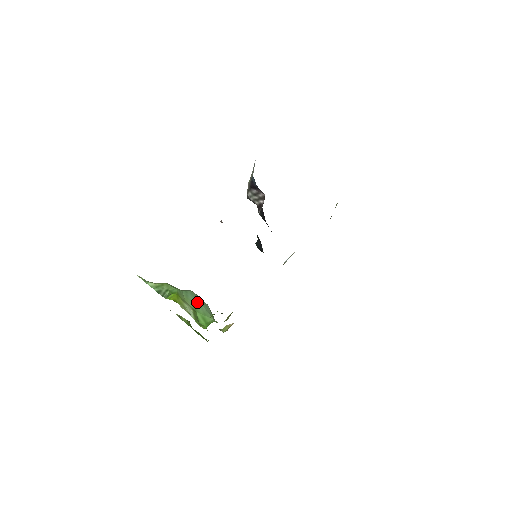
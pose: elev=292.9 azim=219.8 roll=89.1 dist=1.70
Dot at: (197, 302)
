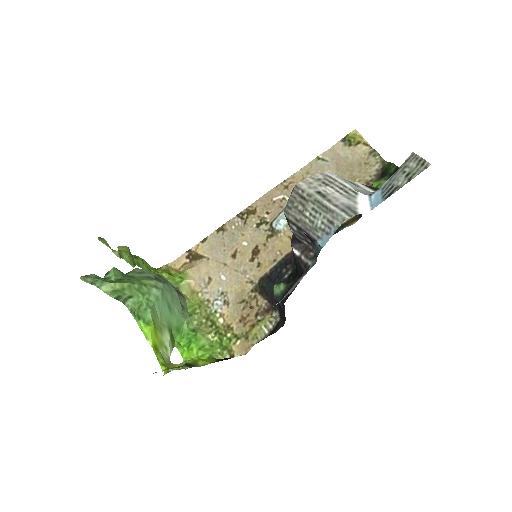
Dot at: (170, 308)
